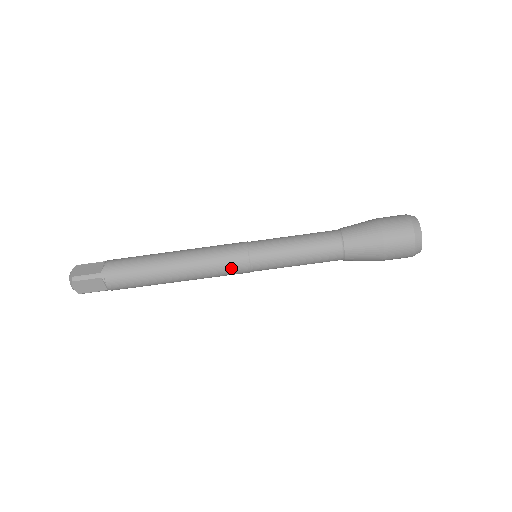
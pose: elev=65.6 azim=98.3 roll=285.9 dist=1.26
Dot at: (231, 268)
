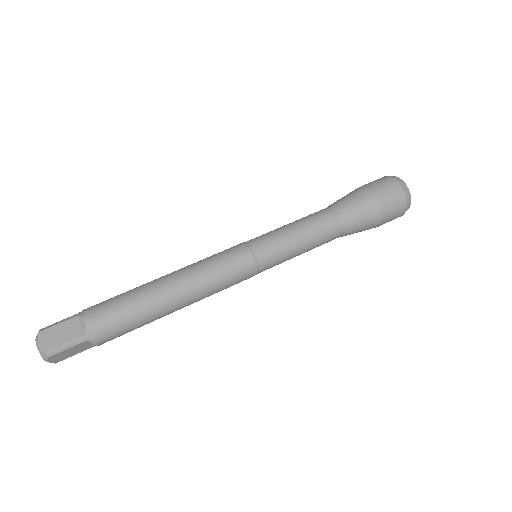
Dot at: (230, 257)
